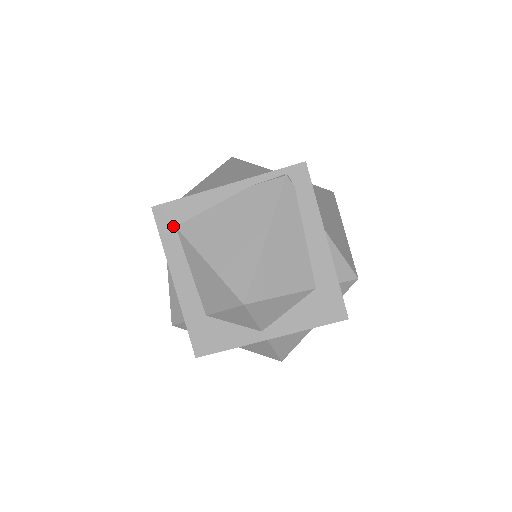
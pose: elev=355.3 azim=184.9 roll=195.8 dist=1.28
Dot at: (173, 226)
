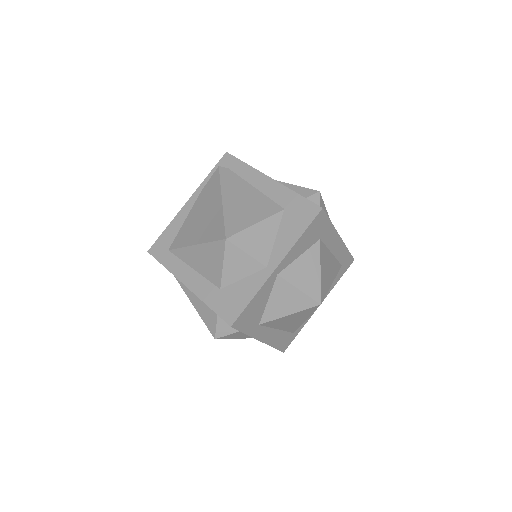
Dot at: (167, 251)
